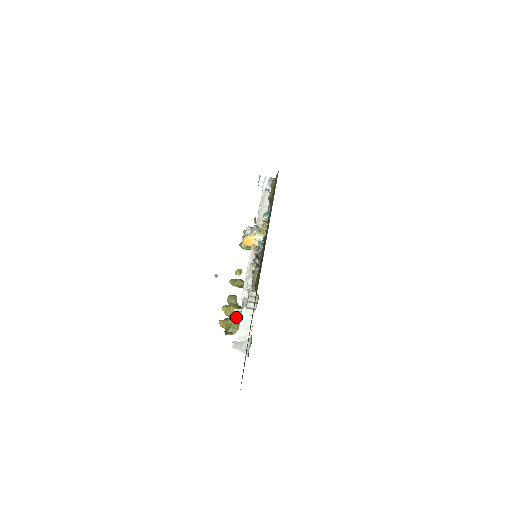
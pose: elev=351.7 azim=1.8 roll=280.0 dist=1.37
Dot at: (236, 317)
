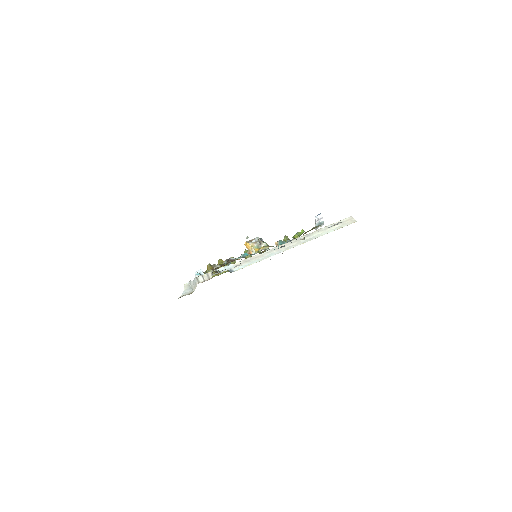
Dot at: (196, 274)
